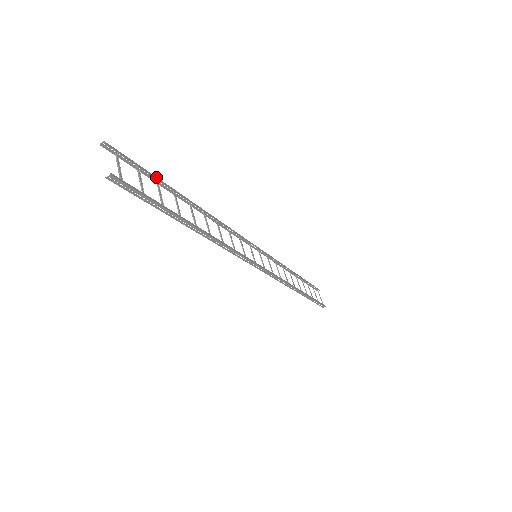
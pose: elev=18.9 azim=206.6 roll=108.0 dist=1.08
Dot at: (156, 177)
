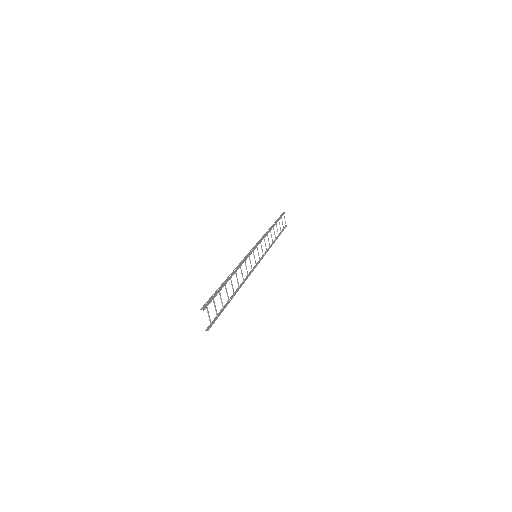
Dot at: (219, 291)
